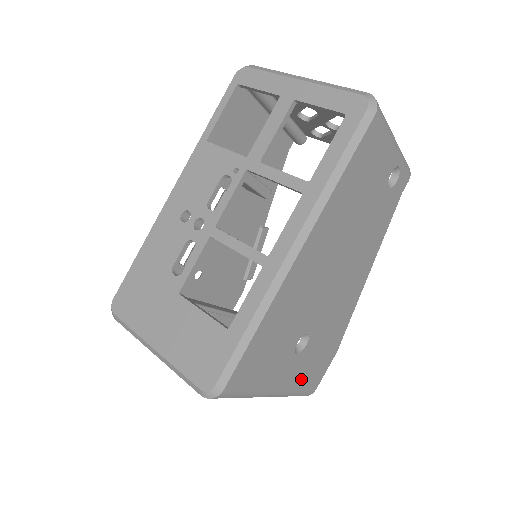
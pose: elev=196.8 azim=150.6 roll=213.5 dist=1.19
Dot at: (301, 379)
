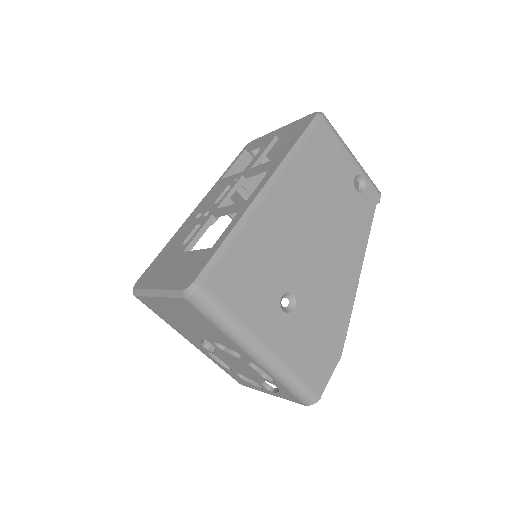
Dot at: (296, 357)
